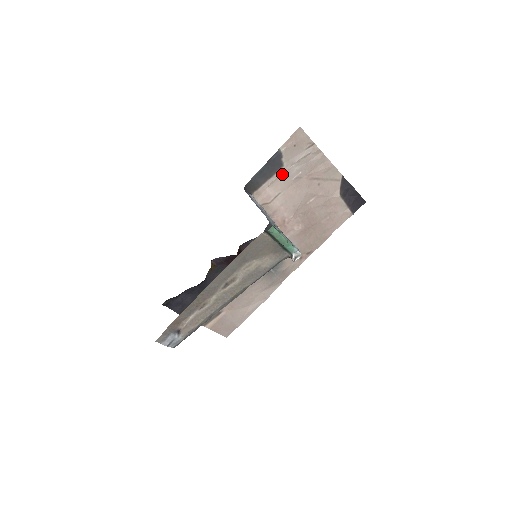
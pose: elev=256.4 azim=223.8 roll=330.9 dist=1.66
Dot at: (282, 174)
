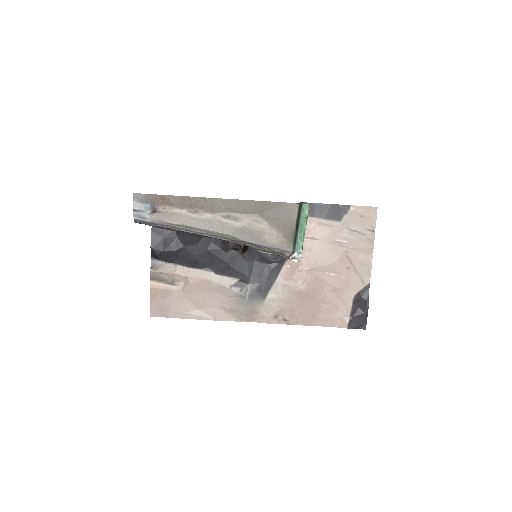
Dot at: (334, 226)
